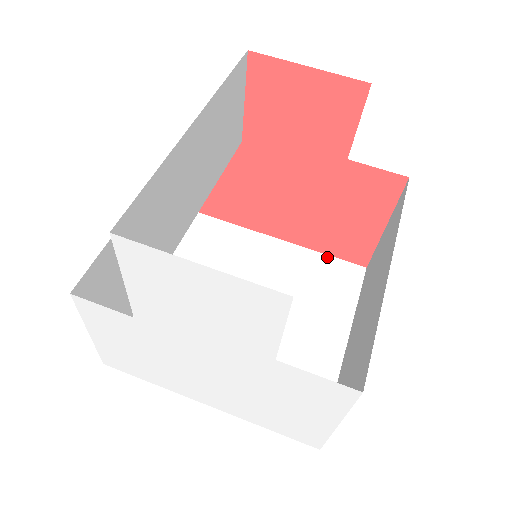
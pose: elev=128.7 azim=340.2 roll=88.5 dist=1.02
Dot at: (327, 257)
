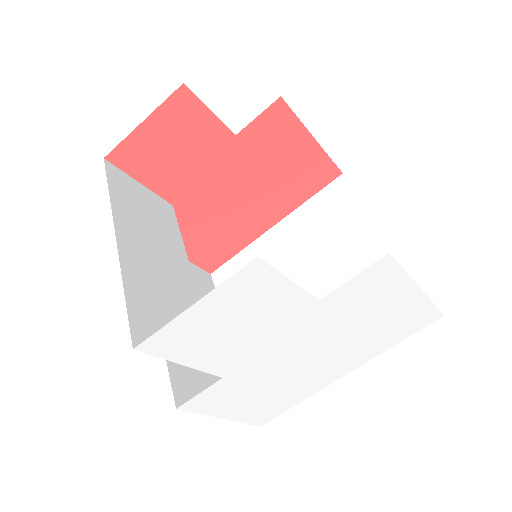
Dot at: (312, 199)
